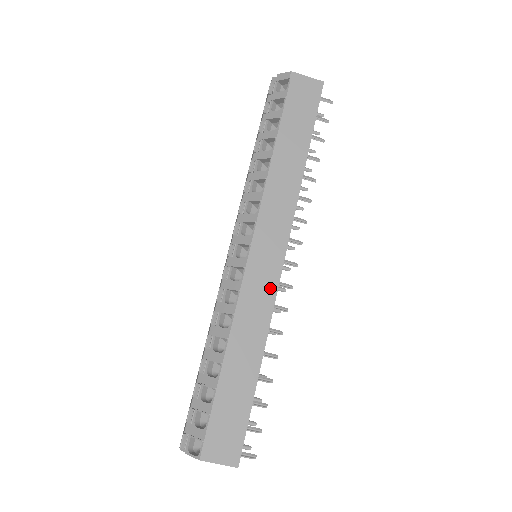
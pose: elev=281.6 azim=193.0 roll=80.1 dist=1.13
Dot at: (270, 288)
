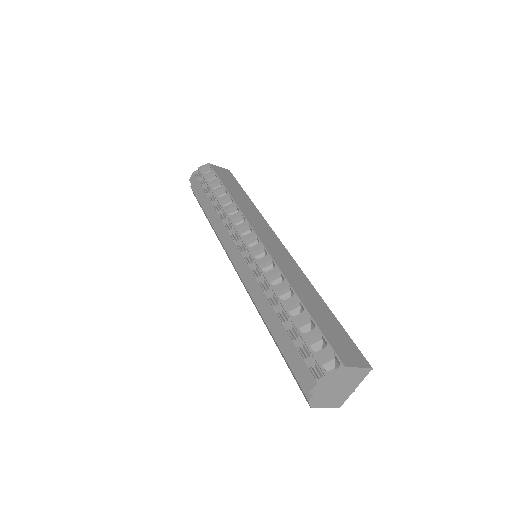
Dot at: (288, 258)
